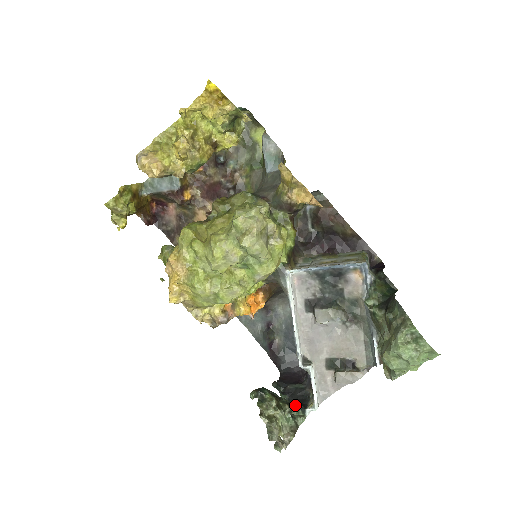
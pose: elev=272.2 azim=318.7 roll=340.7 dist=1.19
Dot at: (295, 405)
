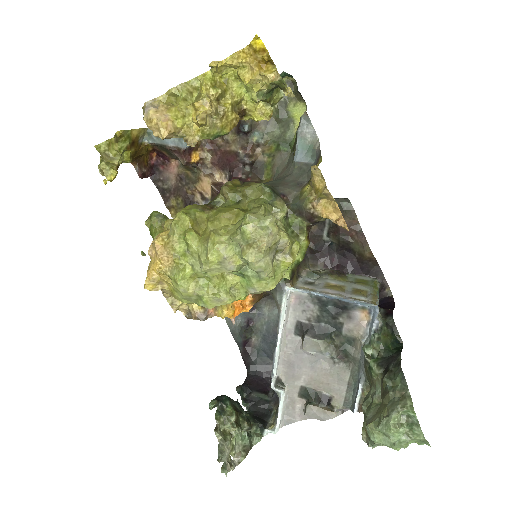
Dot at: (255, 422)
